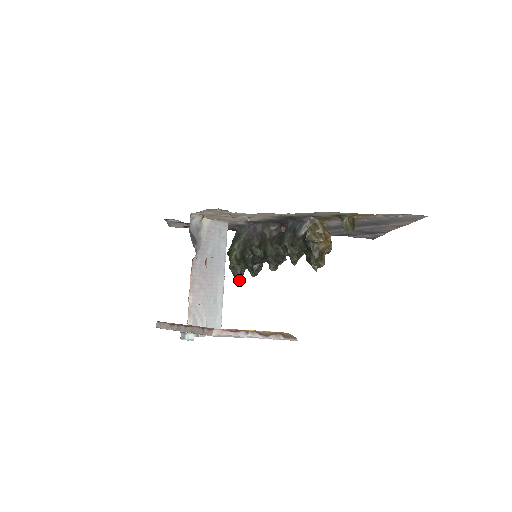
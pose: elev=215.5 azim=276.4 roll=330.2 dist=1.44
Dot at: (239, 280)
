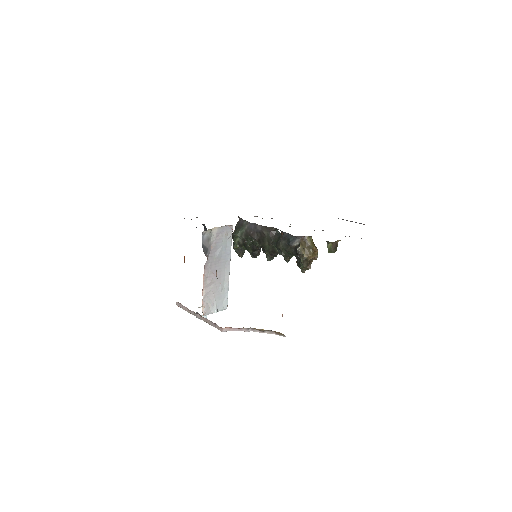
Dot at: (241, 257)
